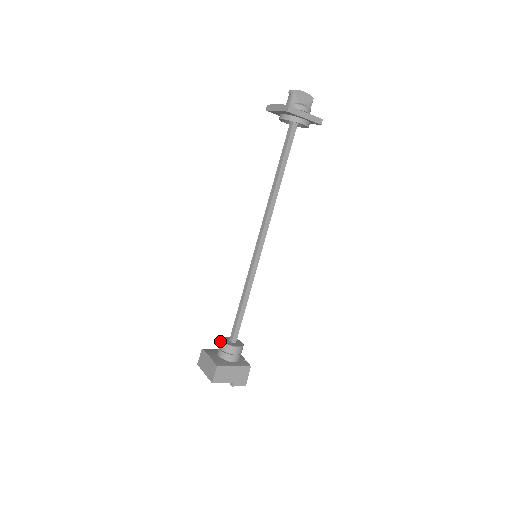
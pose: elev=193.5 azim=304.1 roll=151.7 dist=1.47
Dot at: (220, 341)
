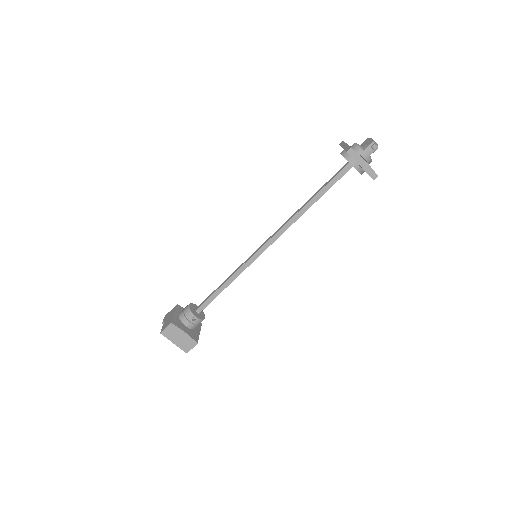
Dot at: (190, 315)
